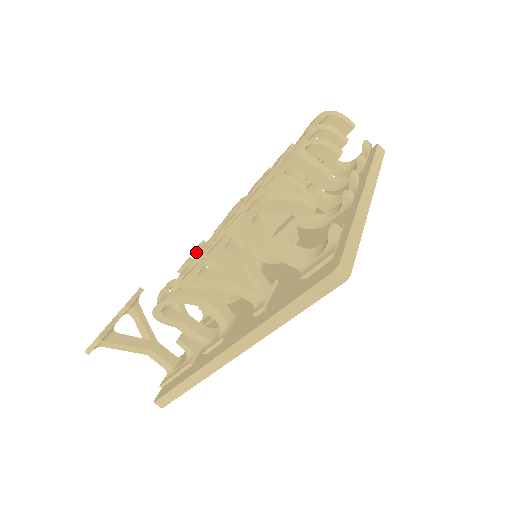
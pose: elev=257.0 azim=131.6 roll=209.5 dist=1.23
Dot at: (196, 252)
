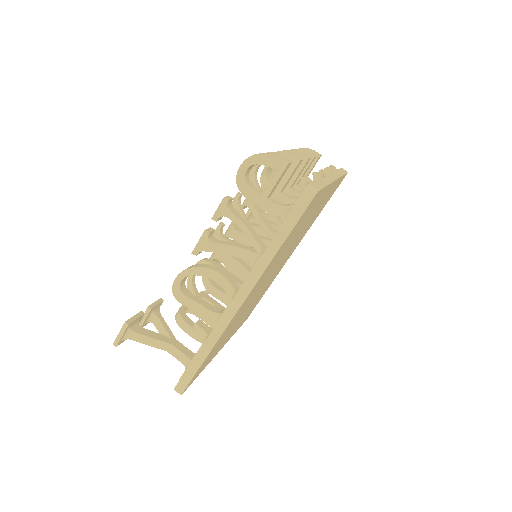
Dot at: occluded
